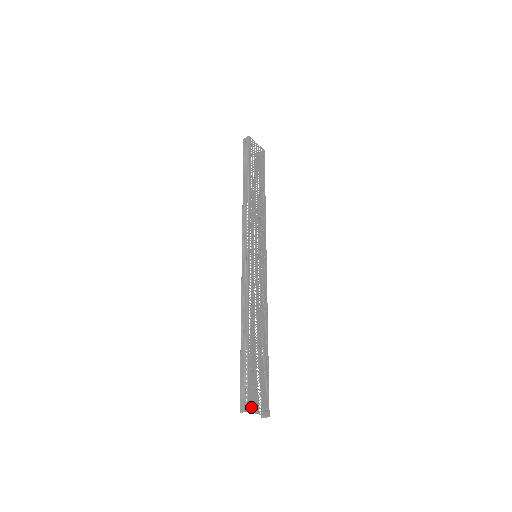
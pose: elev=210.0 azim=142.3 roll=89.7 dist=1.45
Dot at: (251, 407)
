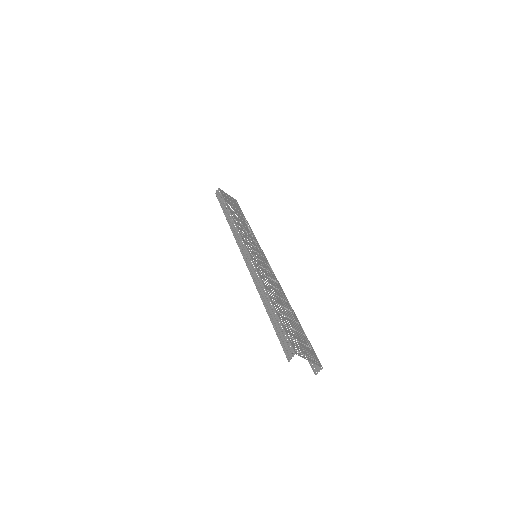
Dot at: (298, 353)
